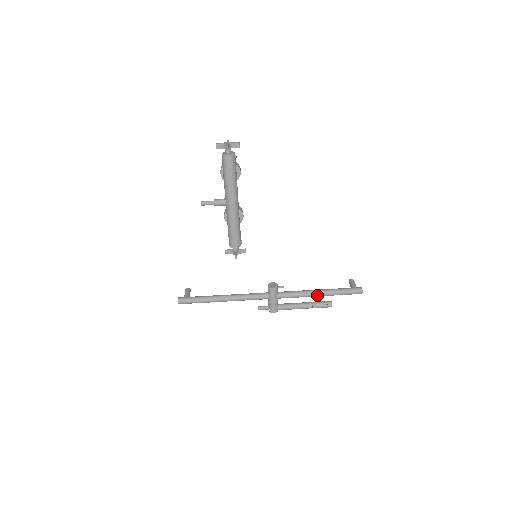
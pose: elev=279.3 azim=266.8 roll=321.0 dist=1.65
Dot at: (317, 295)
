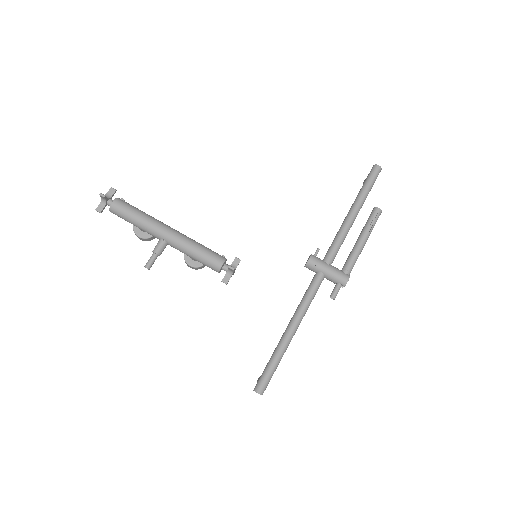
Dot at: (352, 216)
